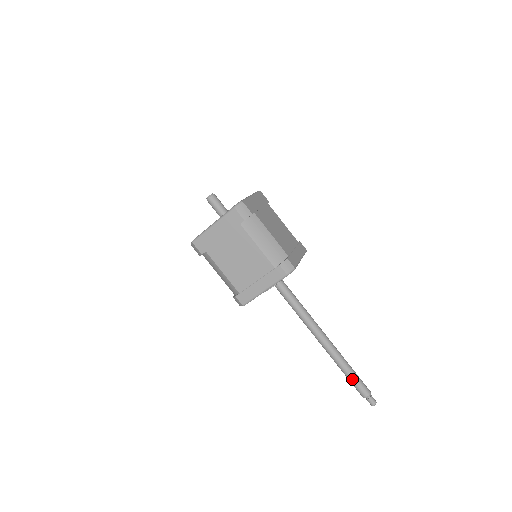
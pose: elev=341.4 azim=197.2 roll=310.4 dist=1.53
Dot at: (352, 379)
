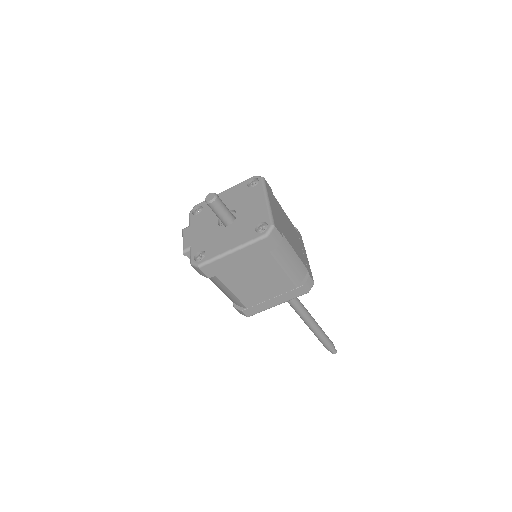
Dot at: (324, 341)
